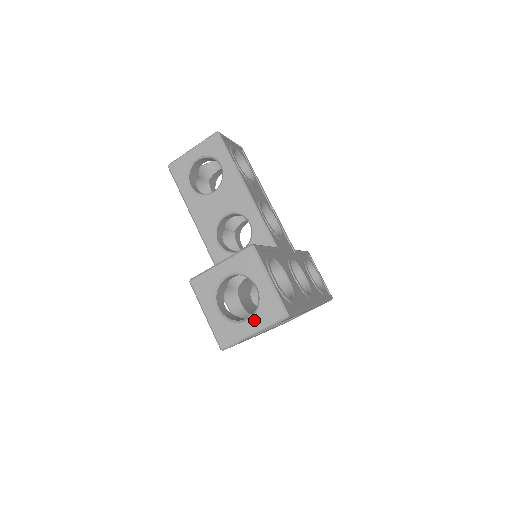
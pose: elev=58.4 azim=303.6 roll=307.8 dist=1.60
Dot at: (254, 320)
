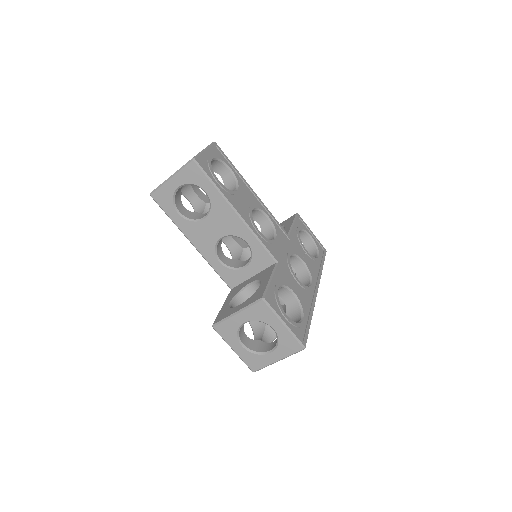
Dot at: (276, 352)
